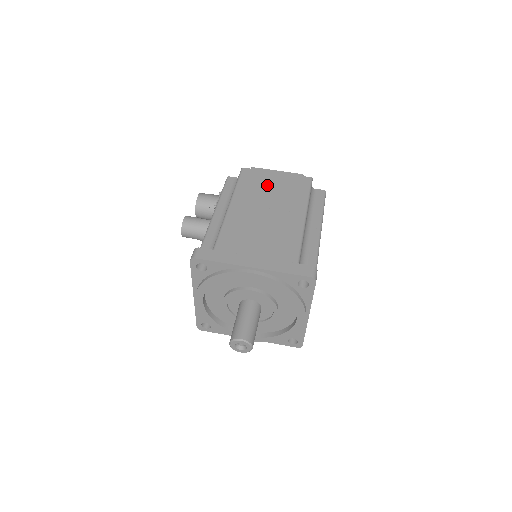
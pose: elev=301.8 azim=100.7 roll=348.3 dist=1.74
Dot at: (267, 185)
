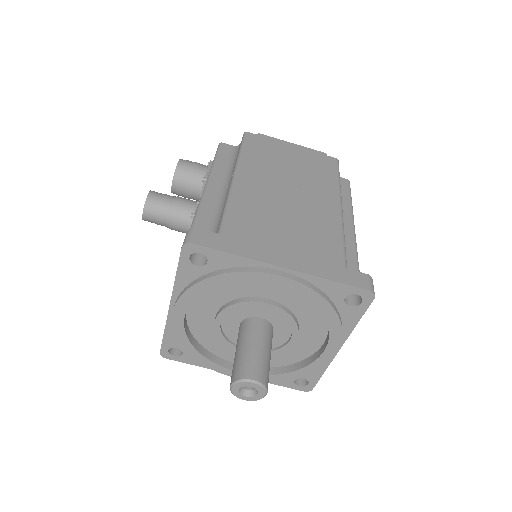
Dot at: (283, 158)
